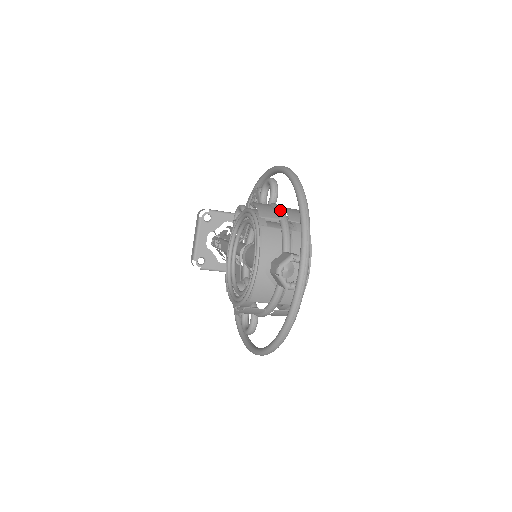
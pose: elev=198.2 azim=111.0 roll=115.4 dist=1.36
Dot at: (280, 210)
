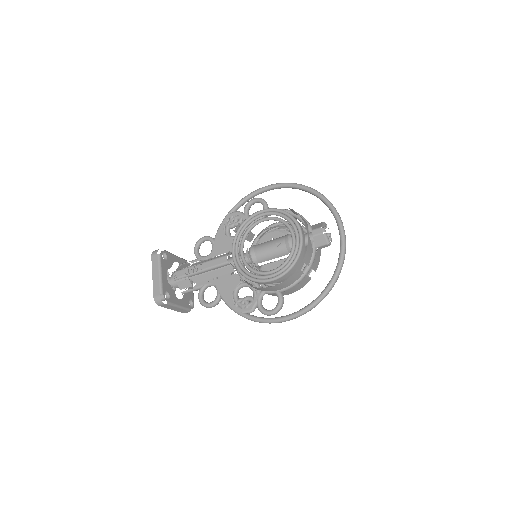
Dot at: (285, 209)
